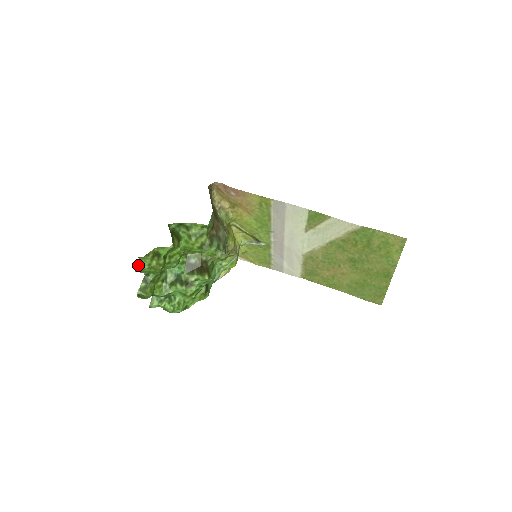
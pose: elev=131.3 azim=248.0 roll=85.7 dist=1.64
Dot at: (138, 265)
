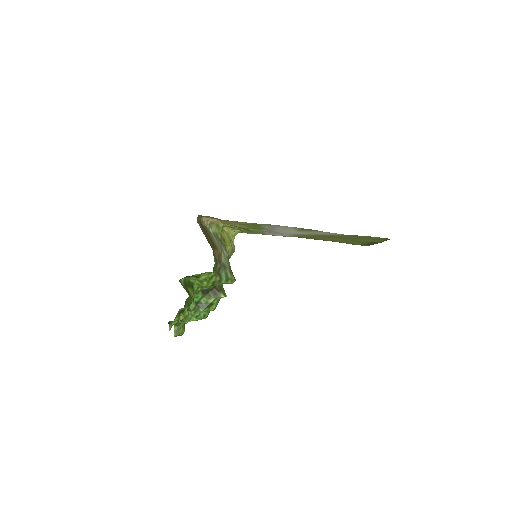
Dot at: (169, 325)
